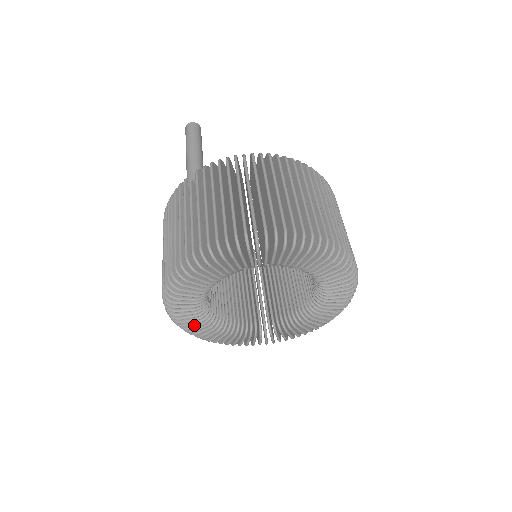
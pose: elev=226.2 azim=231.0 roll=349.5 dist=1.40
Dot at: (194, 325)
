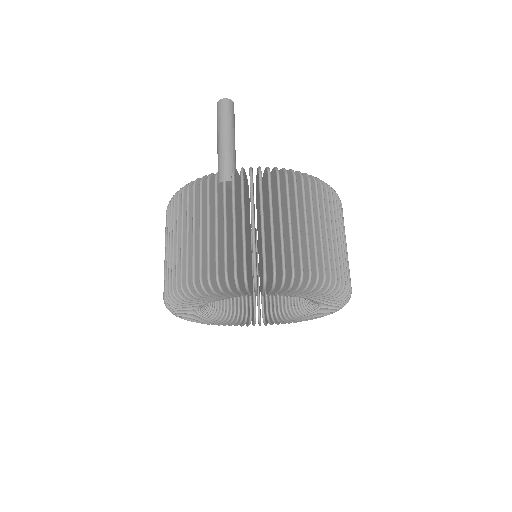
Dot at: (185, 313)
